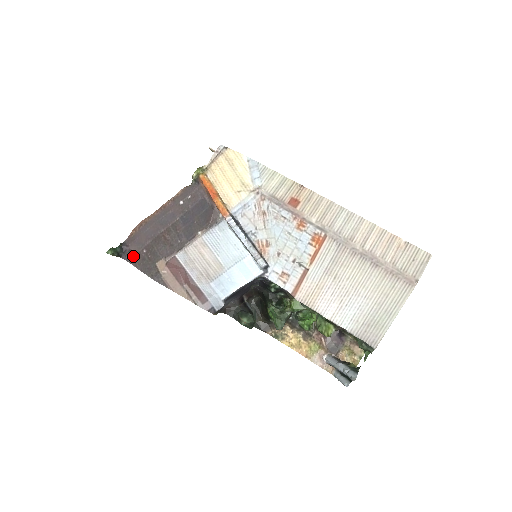
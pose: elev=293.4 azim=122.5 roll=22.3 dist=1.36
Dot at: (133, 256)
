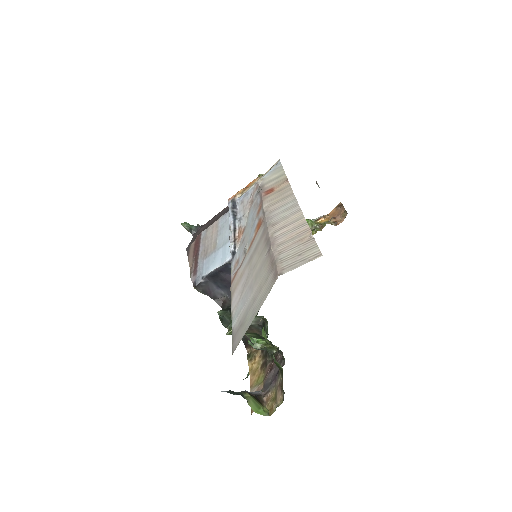
Dot at: (196, 234)
